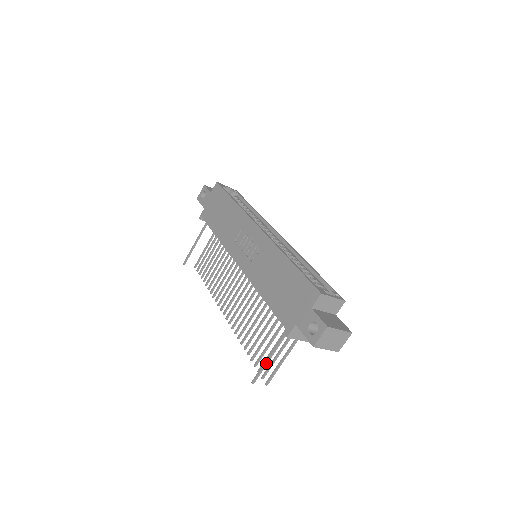
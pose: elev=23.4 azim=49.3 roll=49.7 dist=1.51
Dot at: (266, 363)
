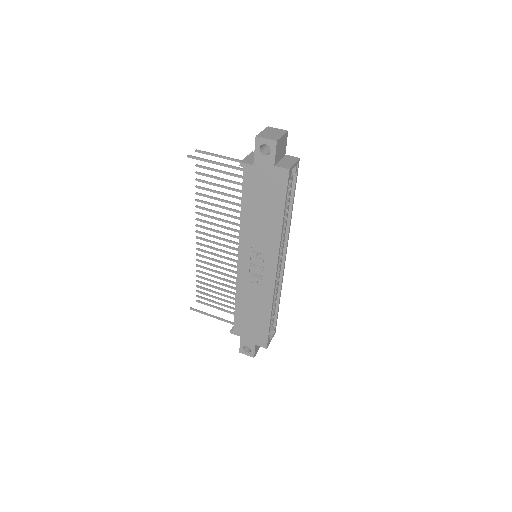
Dot at: (207, 315)
